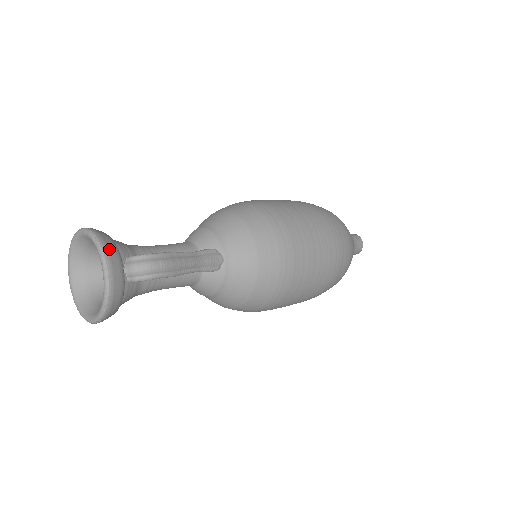
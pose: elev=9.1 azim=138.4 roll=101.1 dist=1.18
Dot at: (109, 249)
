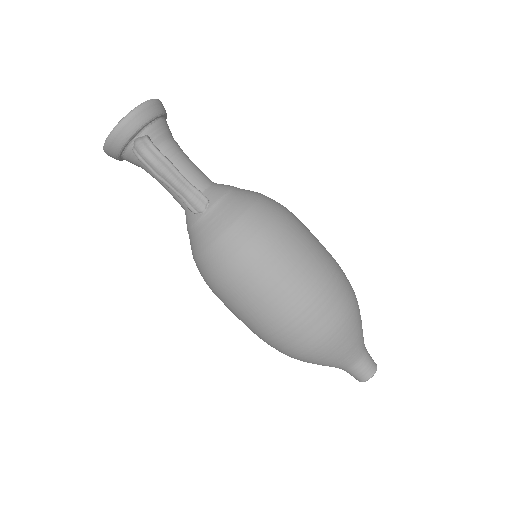
Dot at: (137, 116)
